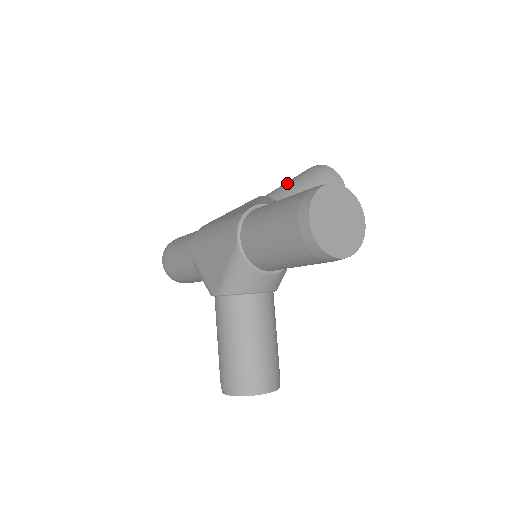
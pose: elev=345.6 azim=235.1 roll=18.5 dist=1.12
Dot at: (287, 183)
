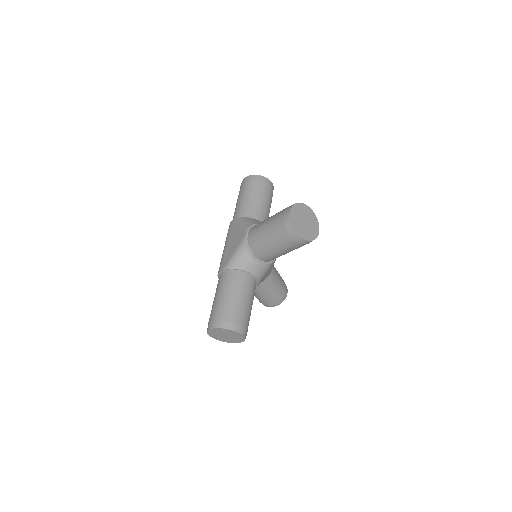
Dot at: occluded
